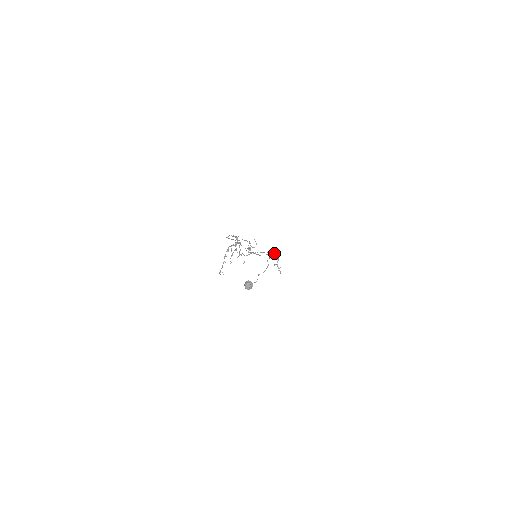
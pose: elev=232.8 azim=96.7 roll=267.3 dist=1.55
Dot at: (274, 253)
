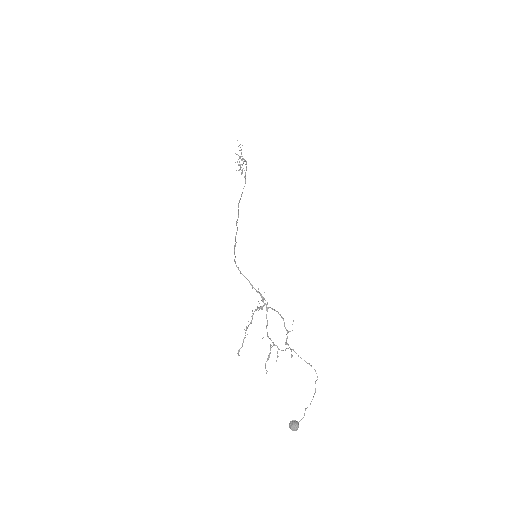
Dot at: occluded
